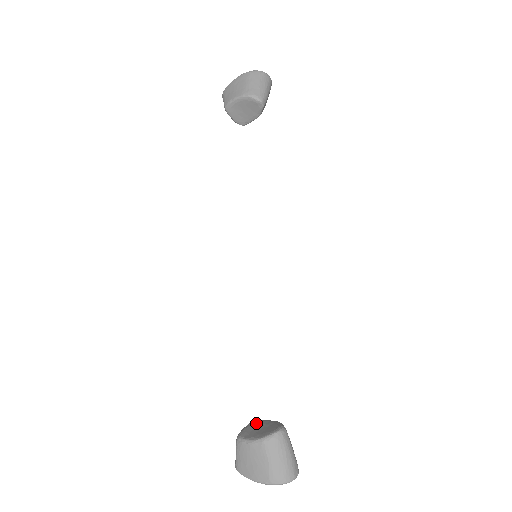
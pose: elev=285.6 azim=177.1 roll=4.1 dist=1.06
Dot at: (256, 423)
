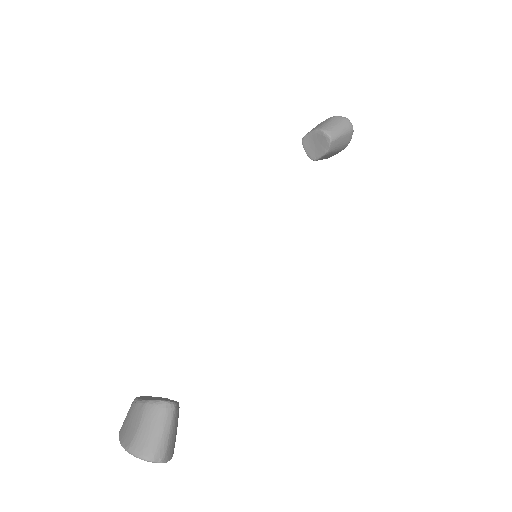
Dot at: occluded
